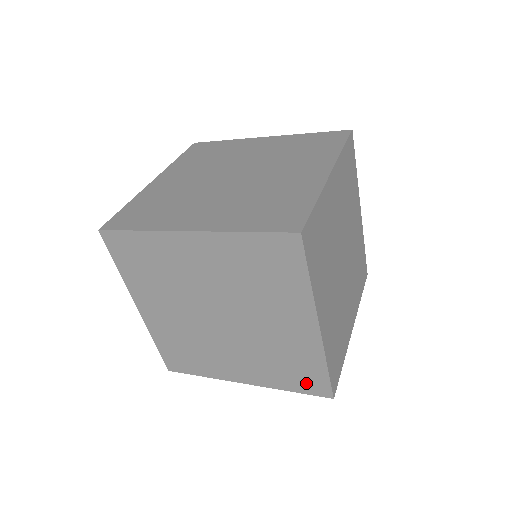
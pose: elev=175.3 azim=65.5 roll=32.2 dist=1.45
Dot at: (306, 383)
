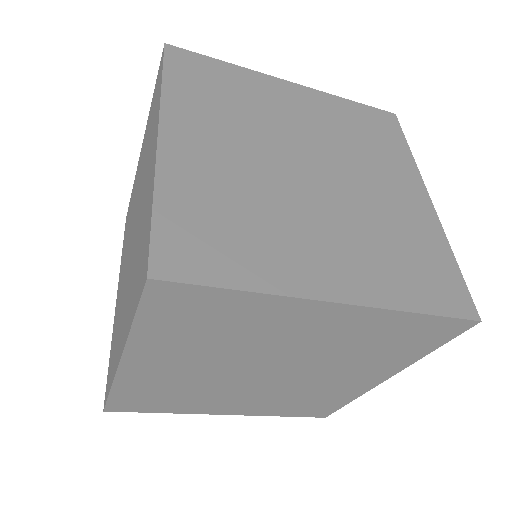
Dot at: (438, 290)
